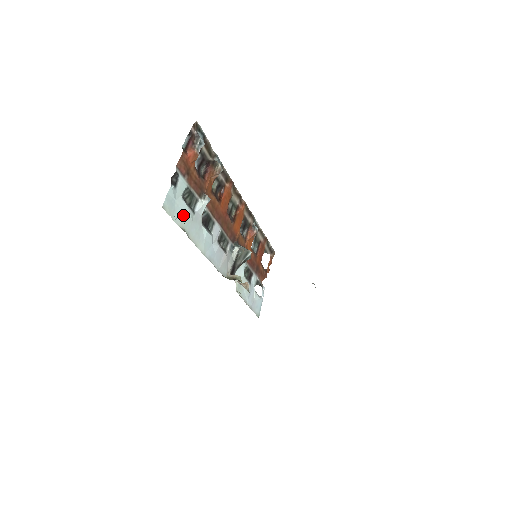
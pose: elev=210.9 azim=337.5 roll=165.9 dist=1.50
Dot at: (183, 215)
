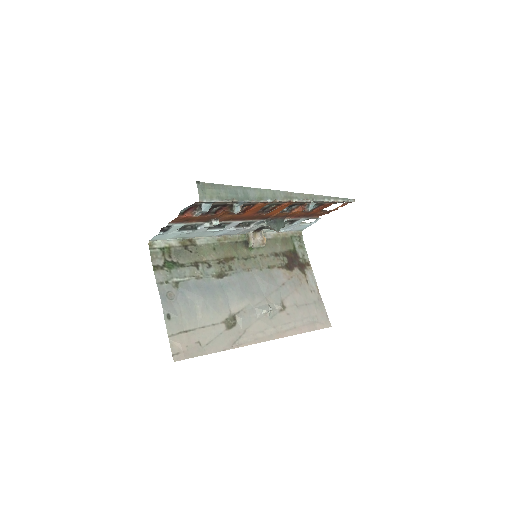
Dot at: (179, 235)
